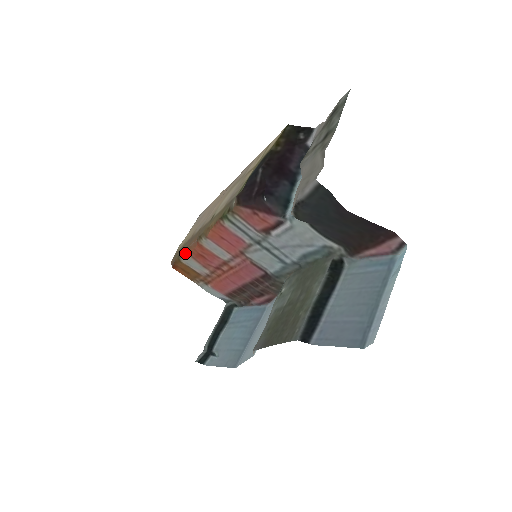
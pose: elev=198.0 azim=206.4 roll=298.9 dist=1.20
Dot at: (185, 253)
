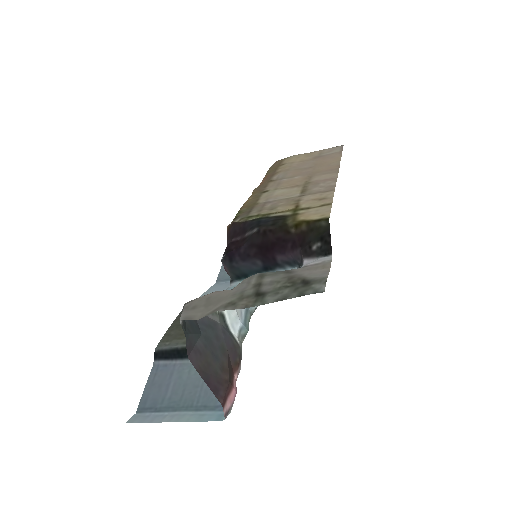
Dot at: occluded
